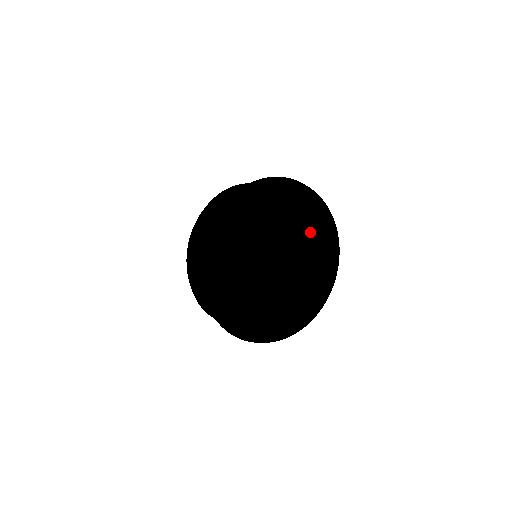
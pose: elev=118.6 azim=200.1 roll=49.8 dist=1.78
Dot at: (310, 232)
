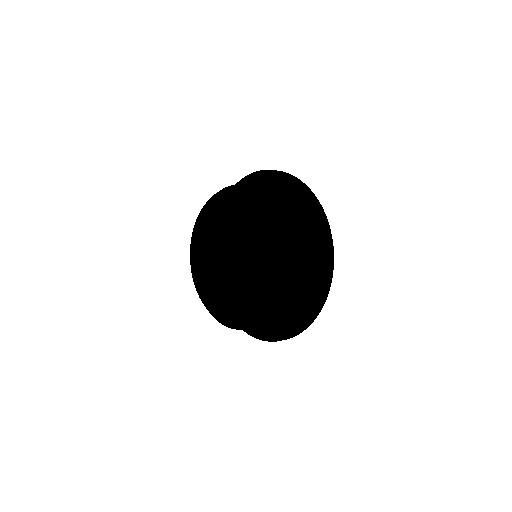
Dot at: (302, 277)
